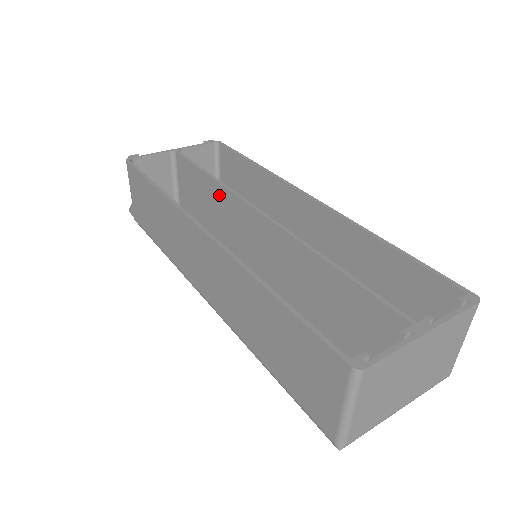
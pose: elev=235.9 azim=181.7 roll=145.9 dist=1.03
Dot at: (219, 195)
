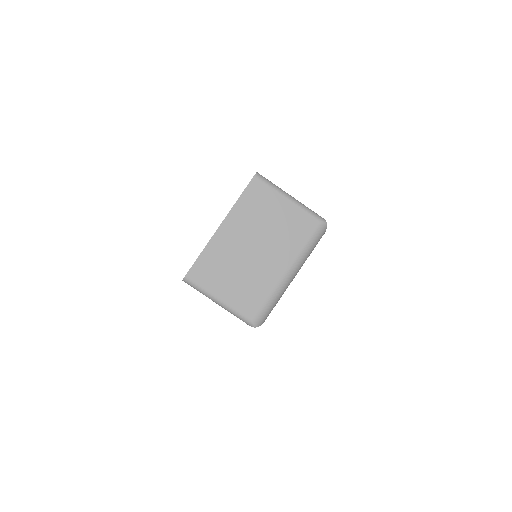
Dot at: occluded
